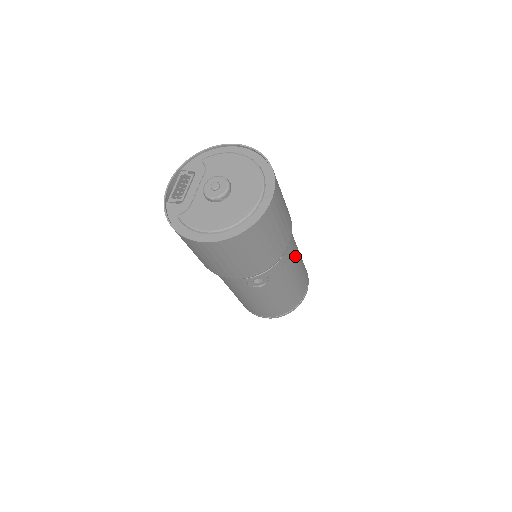
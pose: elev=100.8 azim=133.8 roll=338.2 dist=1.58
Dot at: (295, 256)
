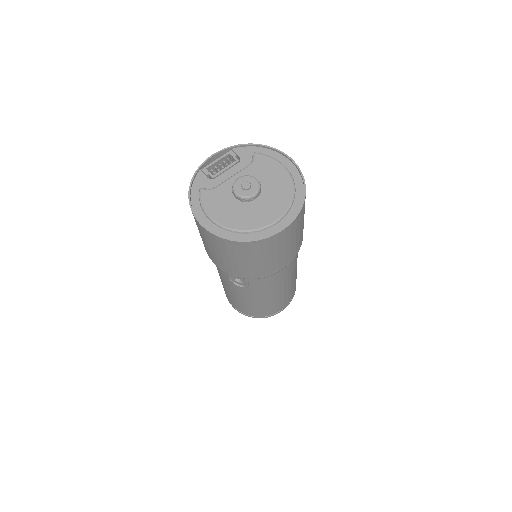
Dot at: (286, 279)
